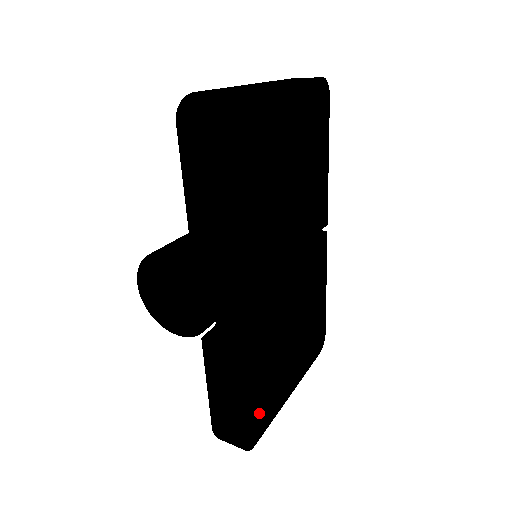
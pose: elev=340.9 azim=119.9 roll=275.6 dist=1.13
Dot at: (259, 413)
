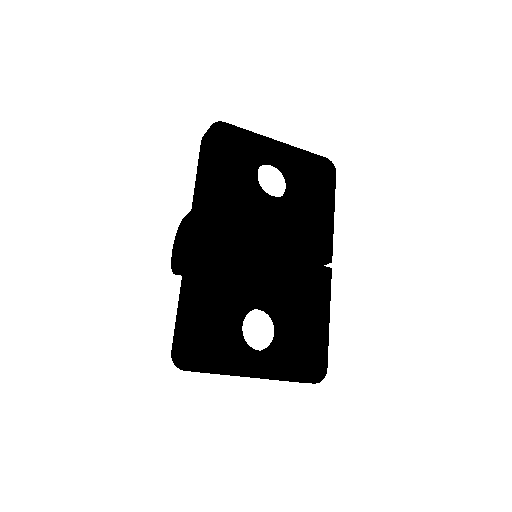
Dot at: (206, 345)
